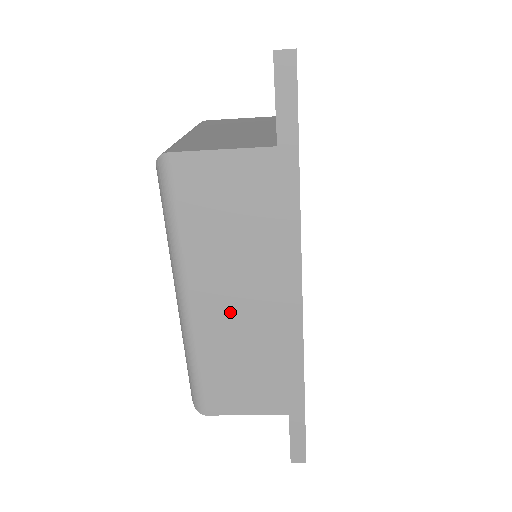
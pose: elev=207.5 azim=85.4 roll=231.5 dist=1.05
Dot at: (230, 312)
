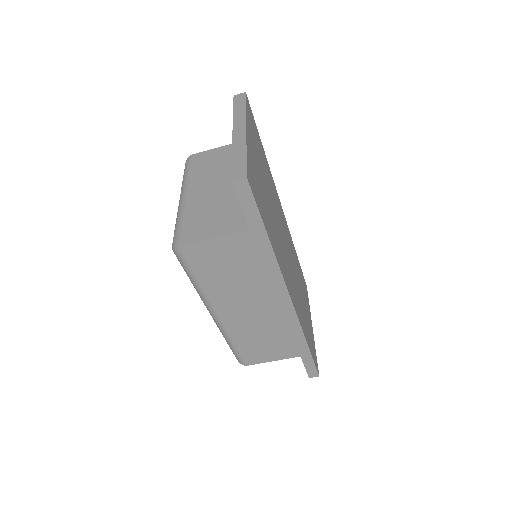
Dot at: (246, 315)
